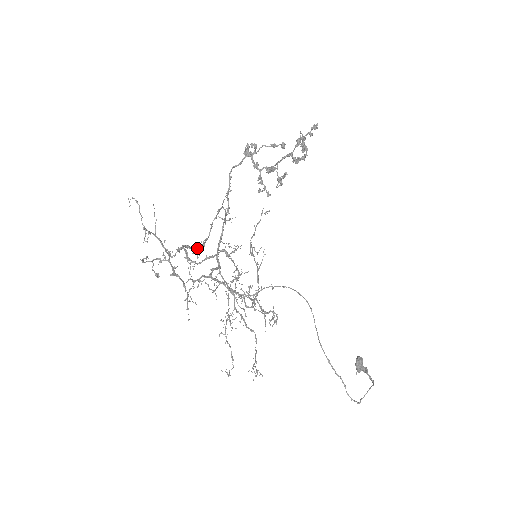
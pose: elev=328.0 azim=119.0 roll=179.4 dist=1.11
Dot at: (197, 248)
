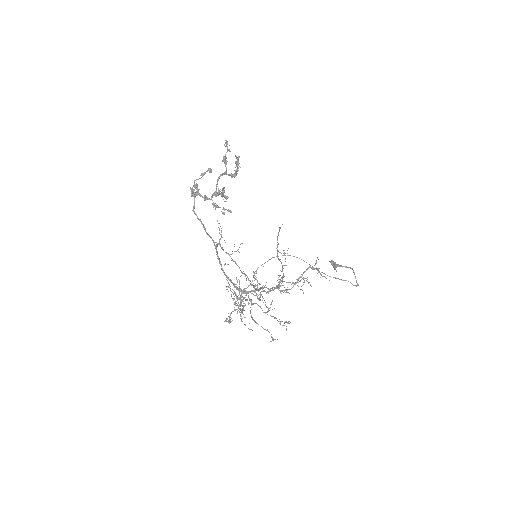
Dot at: occluded
